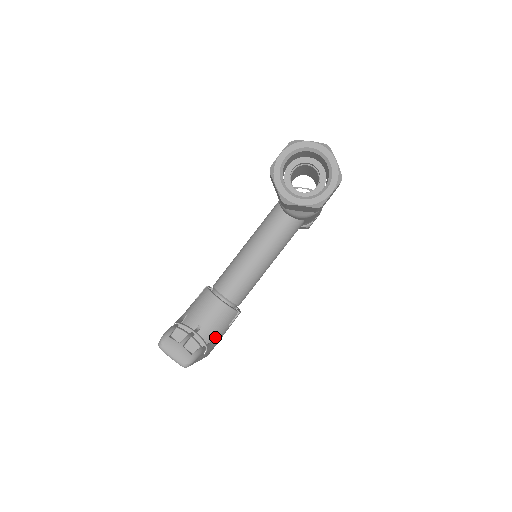
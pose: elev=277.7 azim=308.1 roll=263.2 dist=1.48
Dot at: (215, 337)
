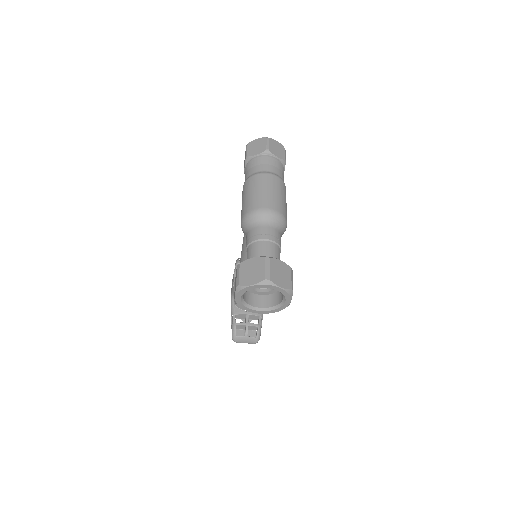
Dot at: occluded
